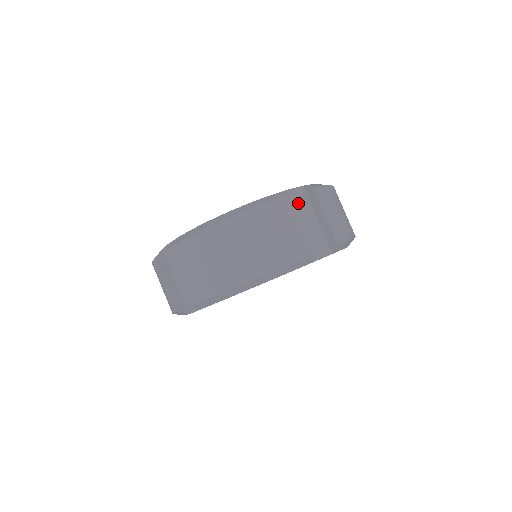
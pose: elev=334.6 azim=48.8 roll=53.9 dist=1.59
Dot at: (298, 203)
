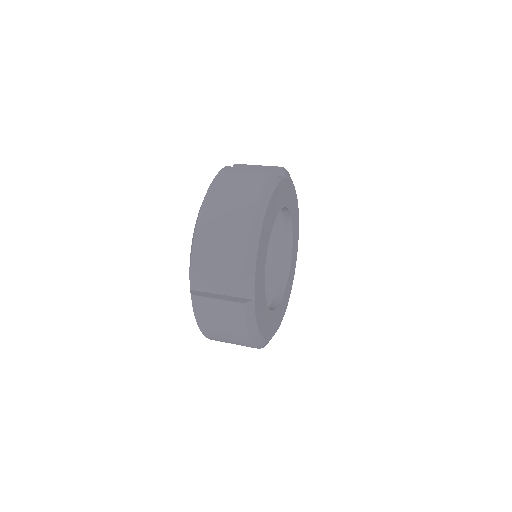
Dot at: occluded
